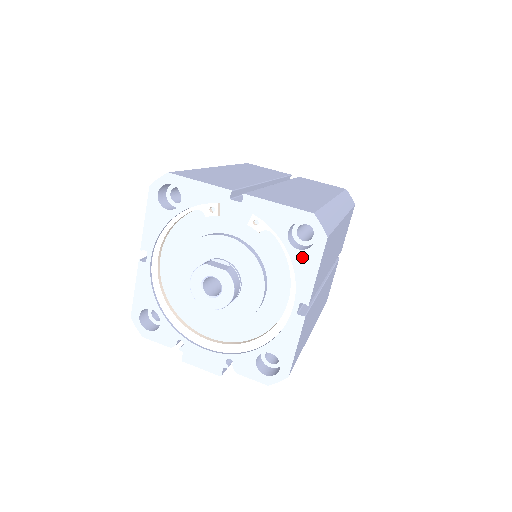
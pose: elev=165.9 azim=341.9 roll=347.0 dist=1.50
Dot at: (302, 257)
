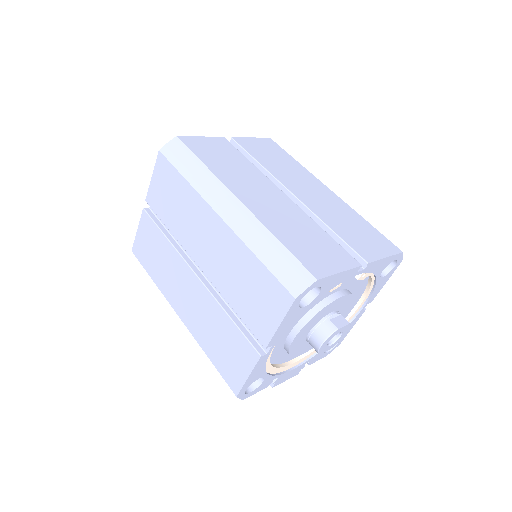
Dot at: (383, 280)
